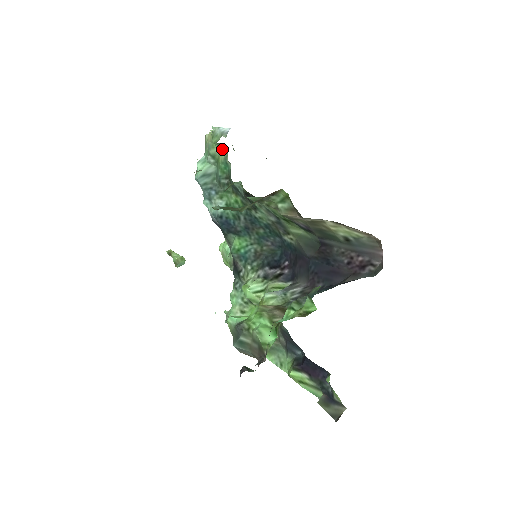
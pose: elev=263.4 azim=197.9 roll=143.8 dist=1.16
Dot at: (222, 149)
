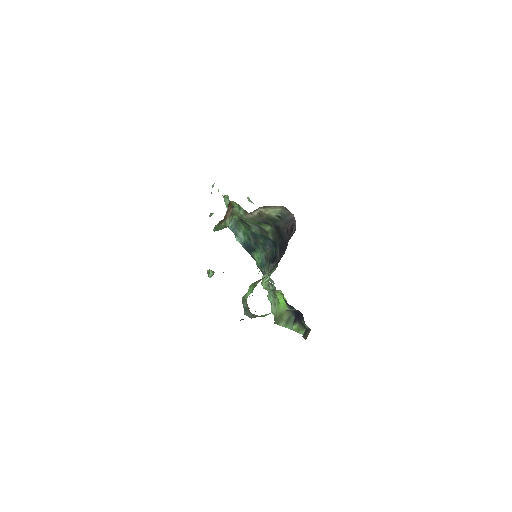
Dot at: (228, 199)
